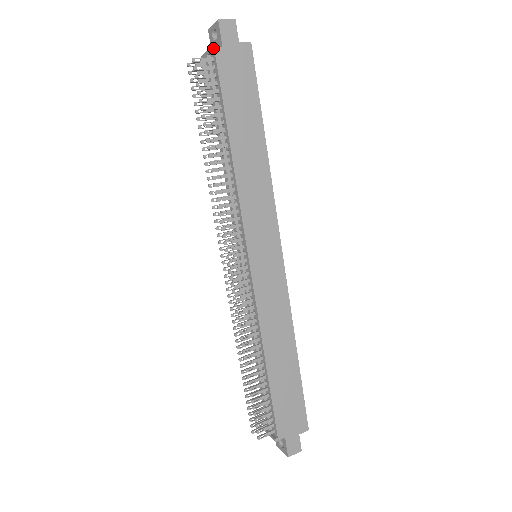
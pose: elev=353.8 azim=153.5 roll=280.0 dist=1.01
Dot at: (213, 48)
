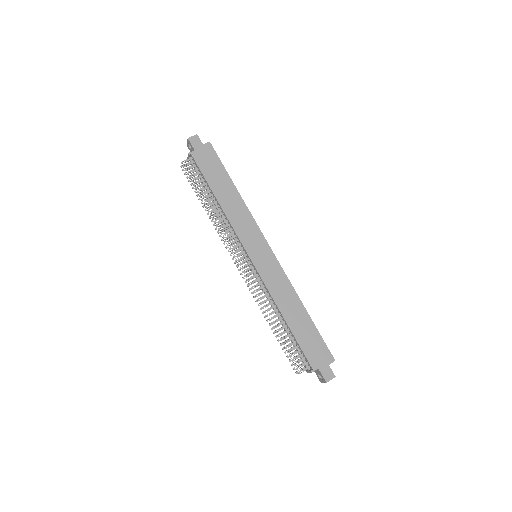
Dot at: (190, 153)
